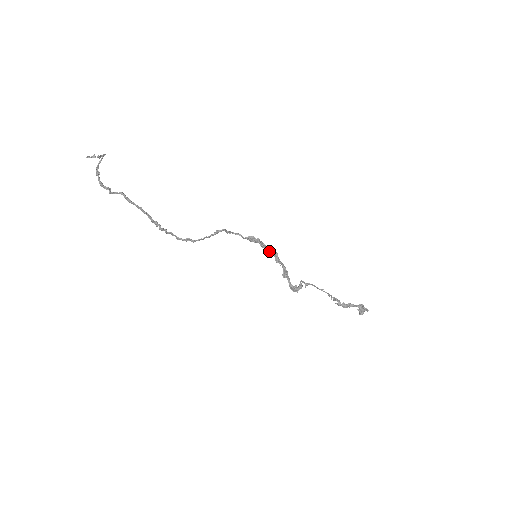
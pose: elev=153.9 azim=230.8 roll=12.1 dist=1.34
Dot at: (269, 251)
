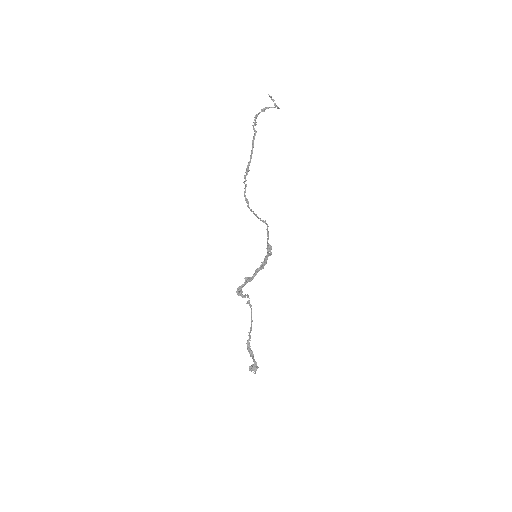
Dot at: (263, 262)
